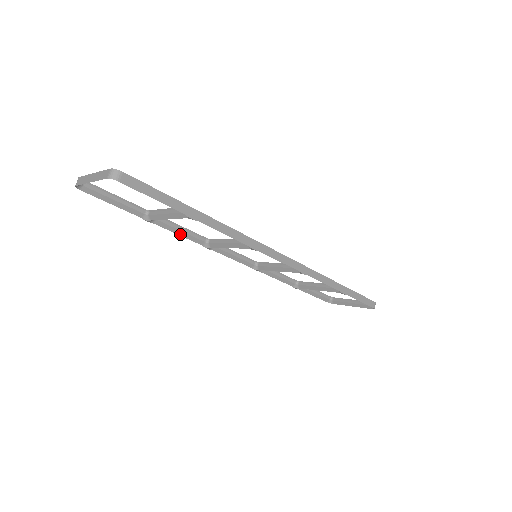
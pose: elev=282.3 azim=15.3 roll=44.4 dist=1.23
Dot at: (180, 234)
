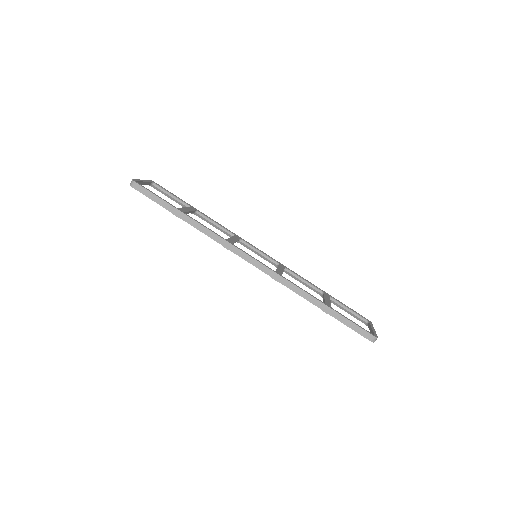
Dot at: (215, 226)
